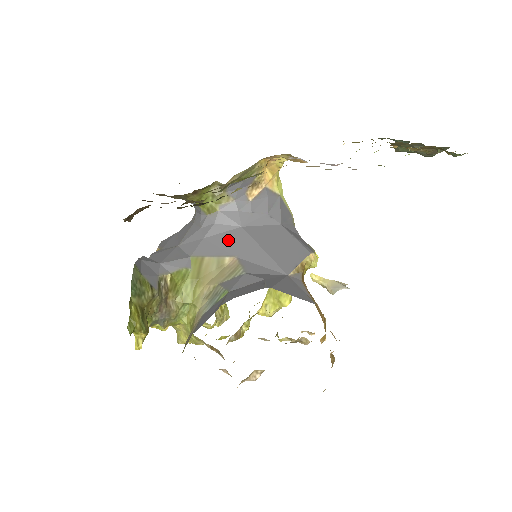
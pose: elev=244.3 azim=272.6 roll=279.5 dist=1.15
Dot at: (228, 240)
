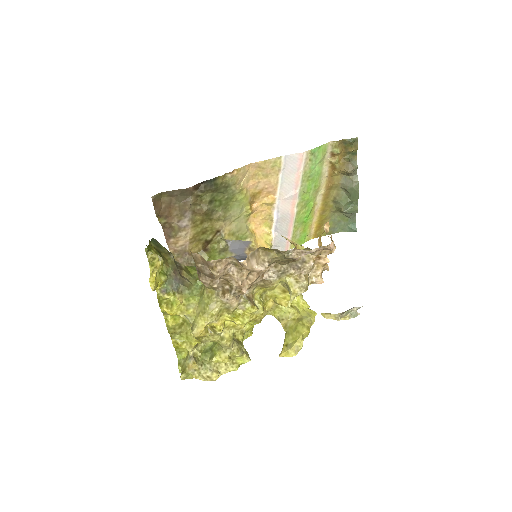
Dot at: occluded
